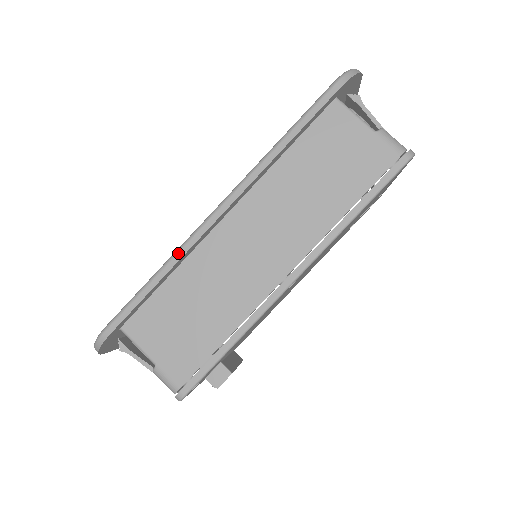
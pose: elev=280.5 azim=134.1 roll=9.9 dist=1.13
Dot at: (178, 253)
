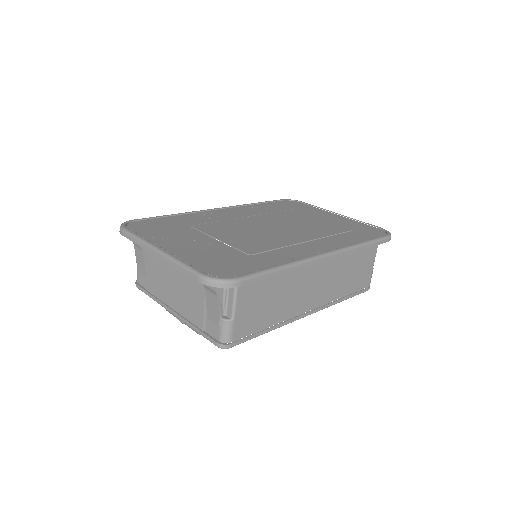
Dot at: (300, 264)
